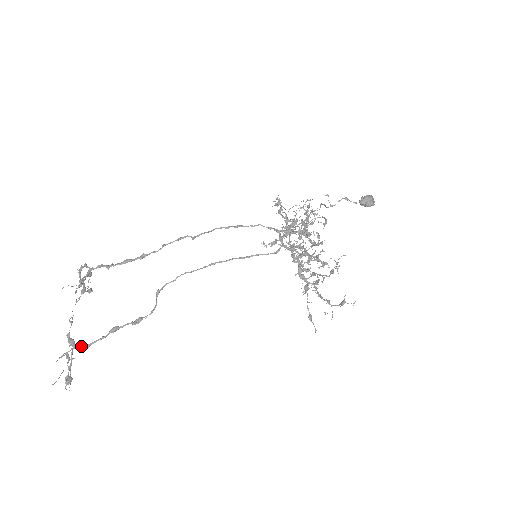
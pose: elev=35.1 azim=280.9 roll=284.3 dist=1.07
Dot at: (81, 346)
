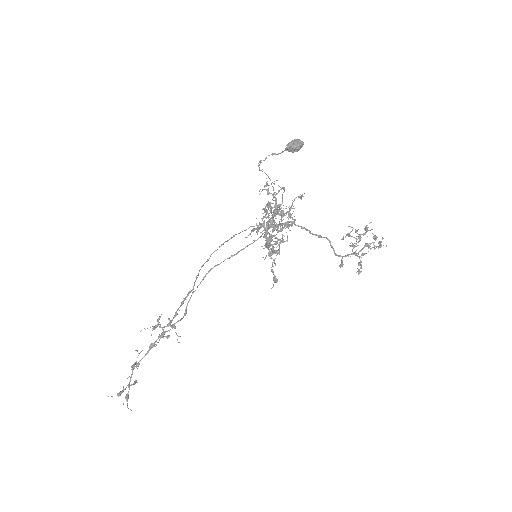
Dot at: (134, 366)
